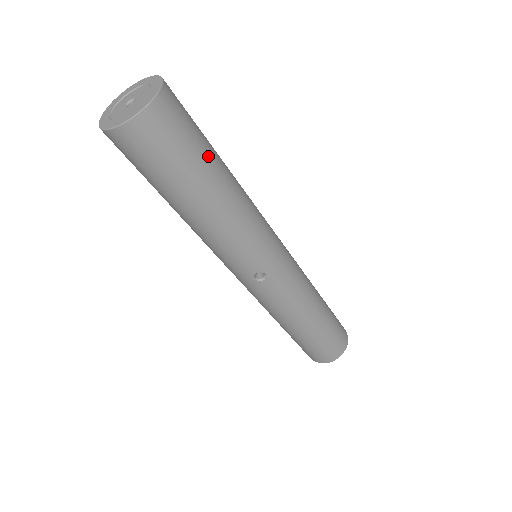
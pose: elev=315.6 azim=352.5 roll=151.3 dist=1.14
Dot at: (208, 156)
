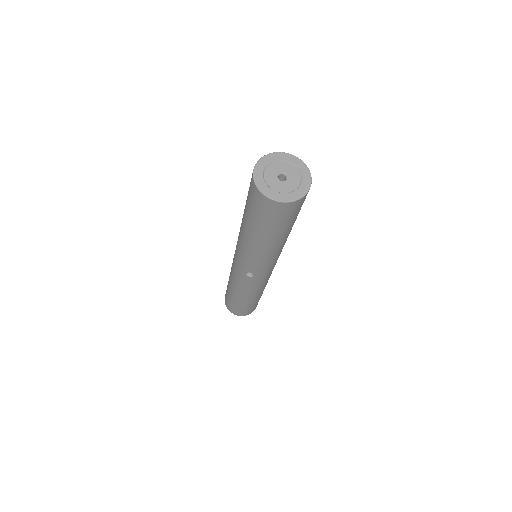
Dot at: (292, 225)
